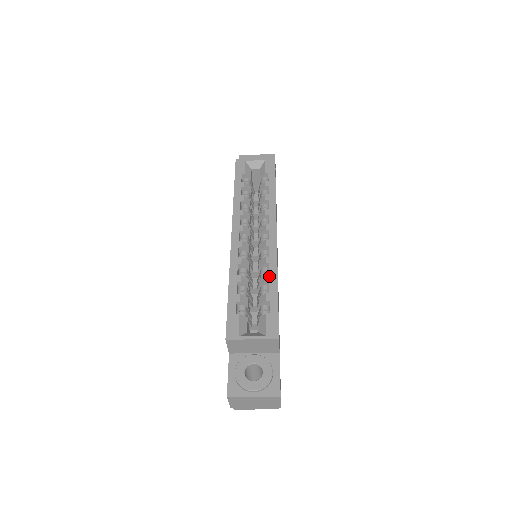
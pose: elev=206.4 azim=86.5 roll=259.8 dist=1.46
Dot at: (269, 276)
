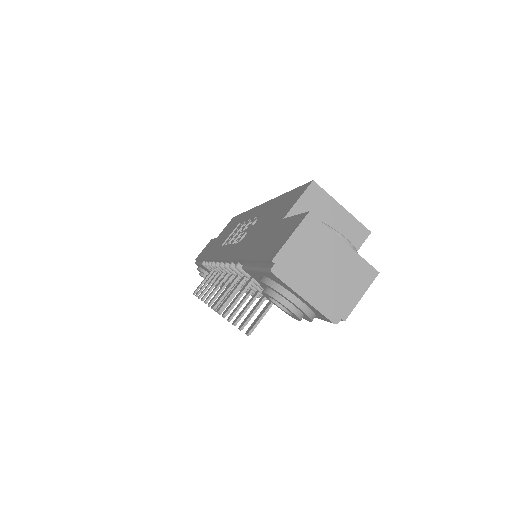
Dot at: occluded
